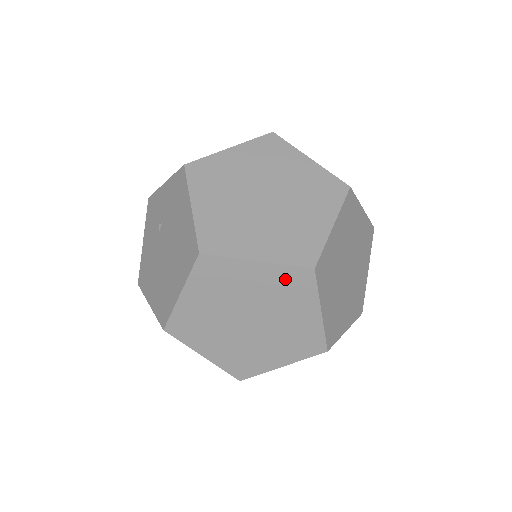
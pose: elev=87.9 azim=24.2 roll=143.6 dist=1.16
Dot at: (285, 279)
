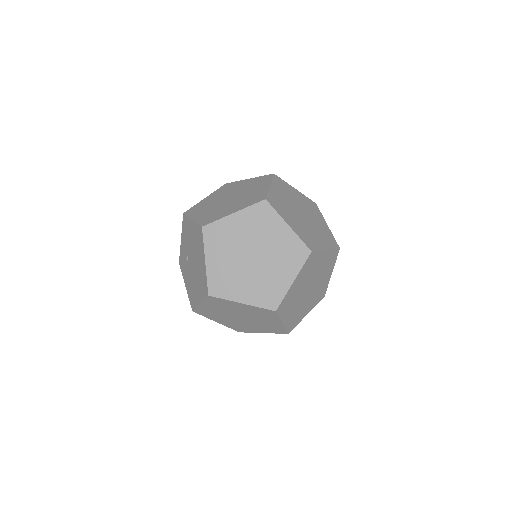
Dot at: (255, 215)
